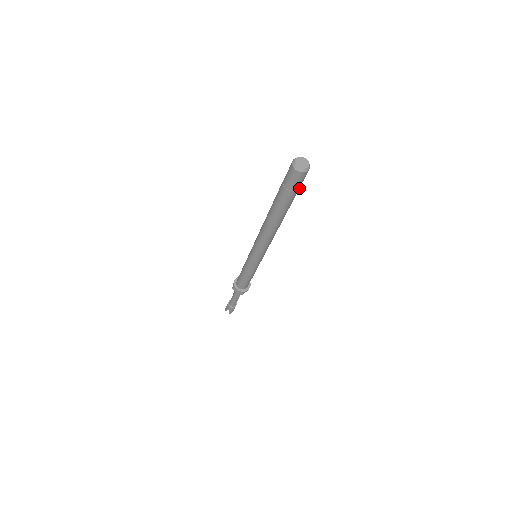
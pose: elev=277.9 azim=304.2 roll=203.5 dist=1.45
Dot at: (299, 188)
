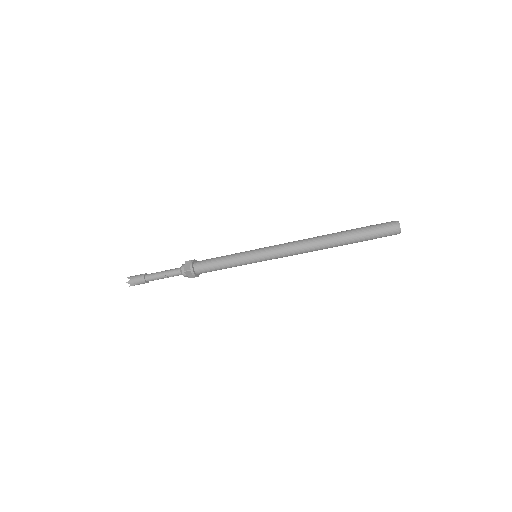
Dot at: (374, 237)
